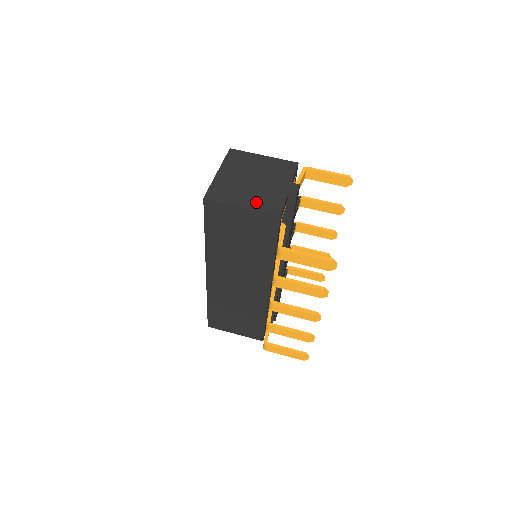
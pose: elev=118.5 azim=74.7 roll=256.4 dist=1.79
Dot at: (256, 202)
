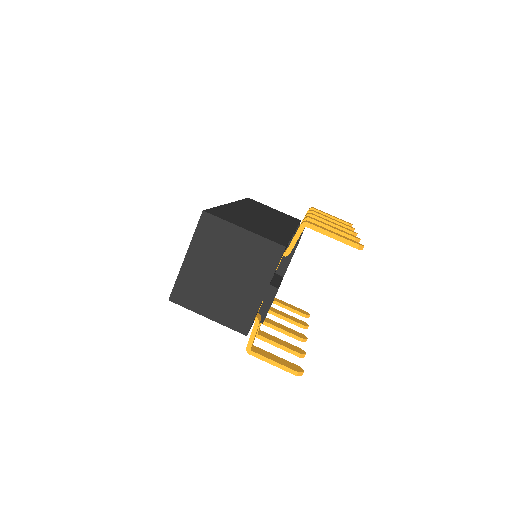
Dot at: (223, 313)
